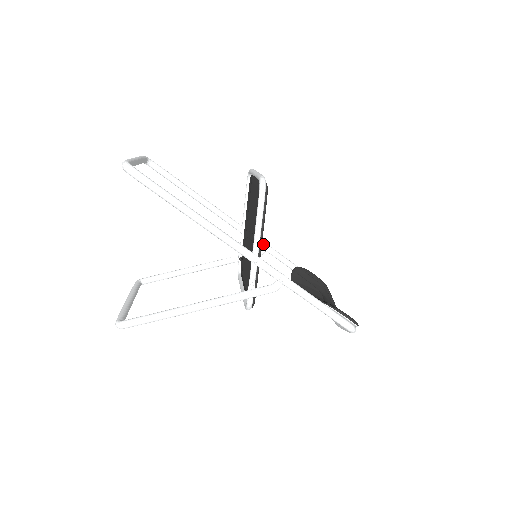
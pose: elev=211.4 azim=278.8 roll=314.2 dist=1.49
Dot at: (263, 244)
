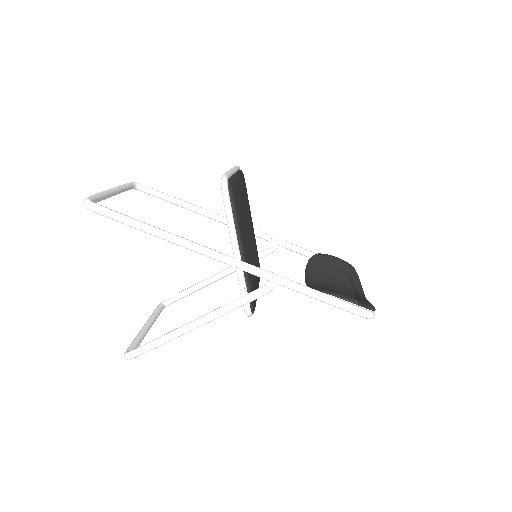
Dot at: (273, 239)
